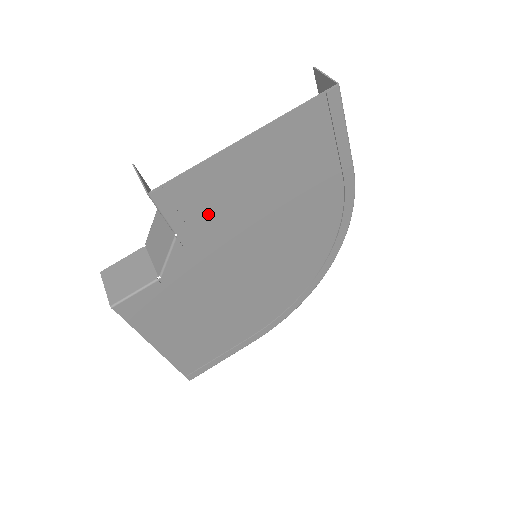
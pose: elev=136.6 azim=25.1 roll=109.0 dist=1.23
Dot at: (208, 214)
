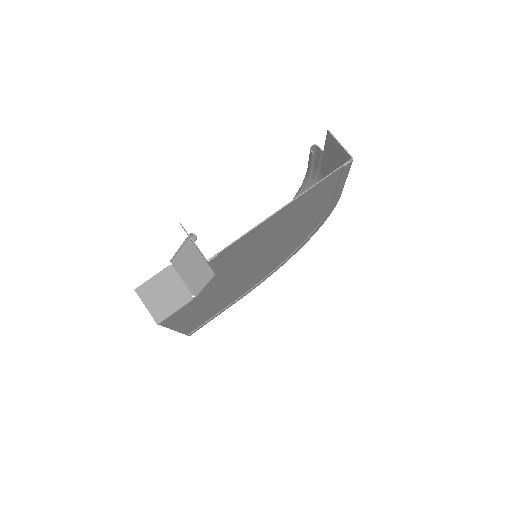
Dot at: (240, 254)
